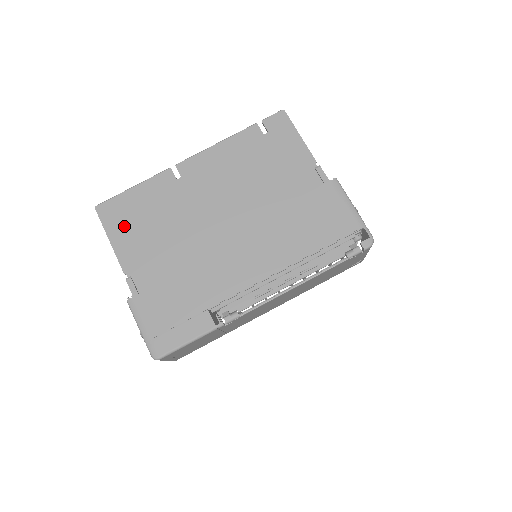
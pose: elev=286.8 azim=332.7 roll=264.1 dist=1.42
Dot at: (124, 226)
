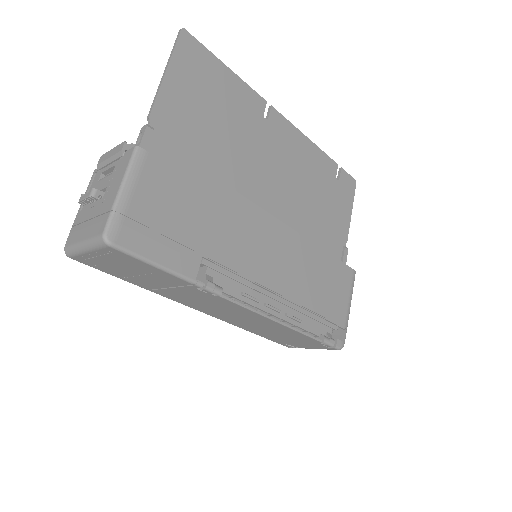
Dot at: (191, 82)
